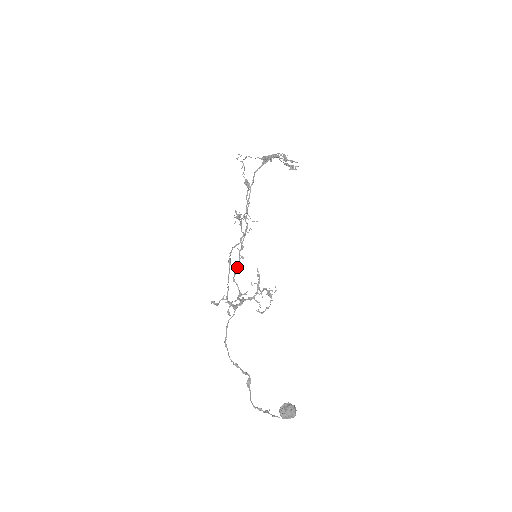
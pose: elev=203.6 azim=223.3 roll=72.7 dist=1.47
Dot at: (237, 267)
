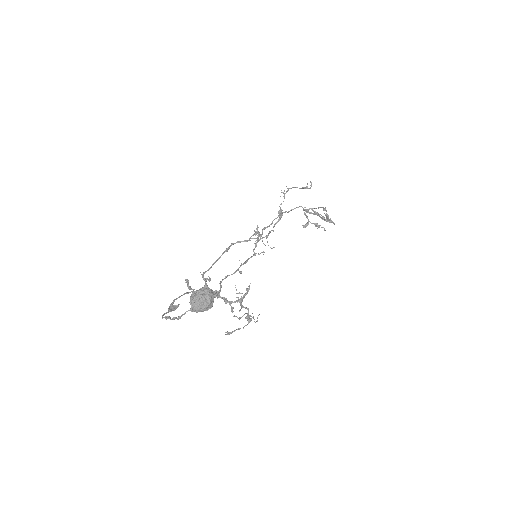
Dot at: (231, 274)
